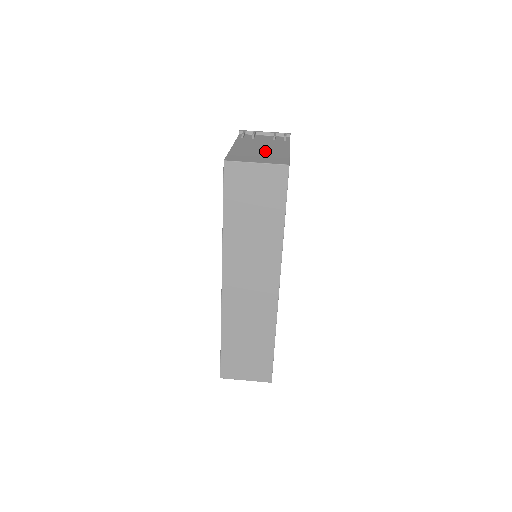
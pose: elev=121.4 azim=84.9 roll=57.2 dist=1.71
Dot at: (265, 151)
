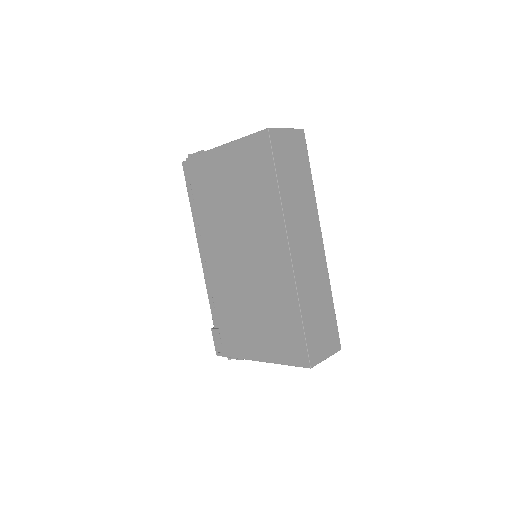
Dot at: occluded
